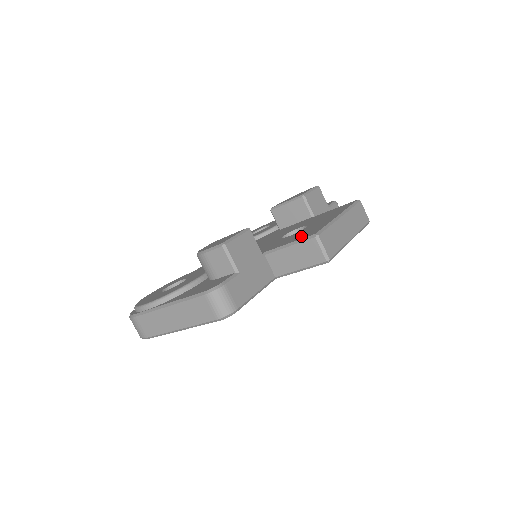
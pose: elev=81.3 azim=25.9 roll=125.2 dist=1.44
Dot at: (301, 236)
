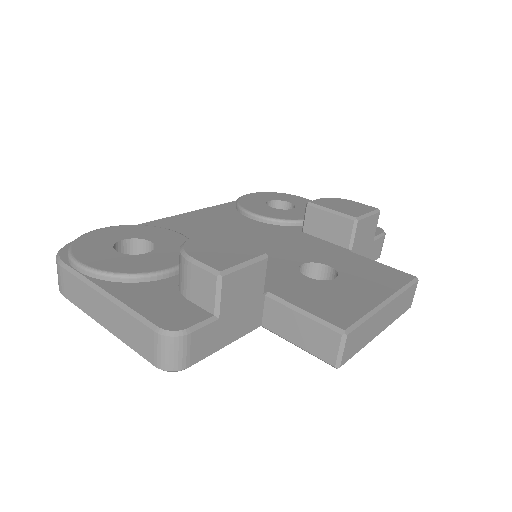
Dot at: (325, 308)
